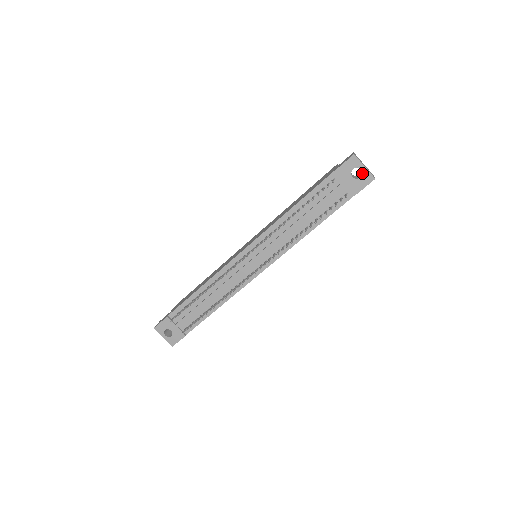
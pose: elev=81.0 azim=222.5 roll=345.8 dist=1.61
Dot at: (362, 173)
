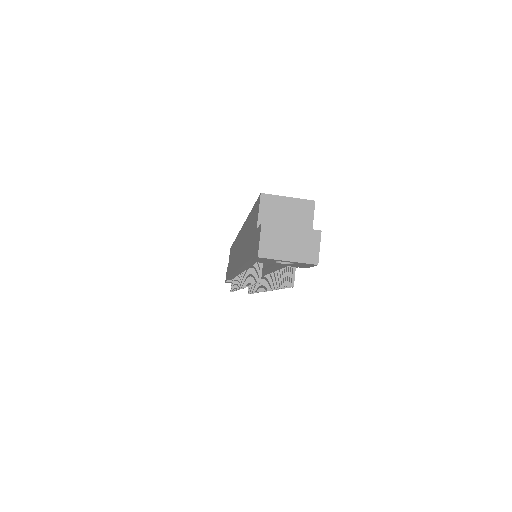
Dot at: (292, 263)
